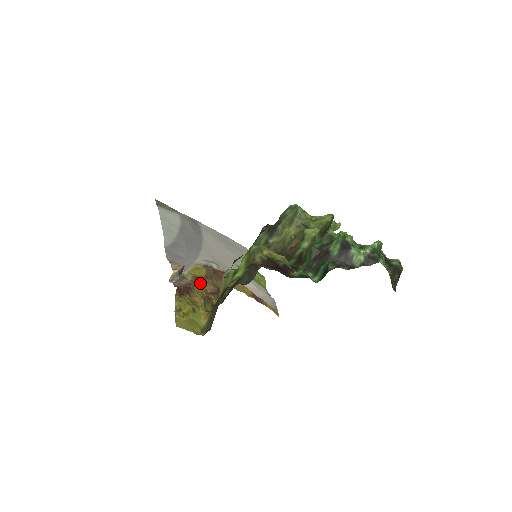
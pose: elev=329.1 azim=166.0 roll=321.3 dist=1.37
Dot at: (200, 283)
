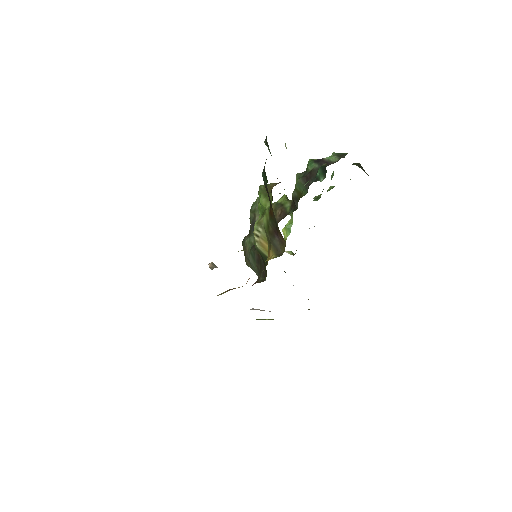
Dot at: occluded
